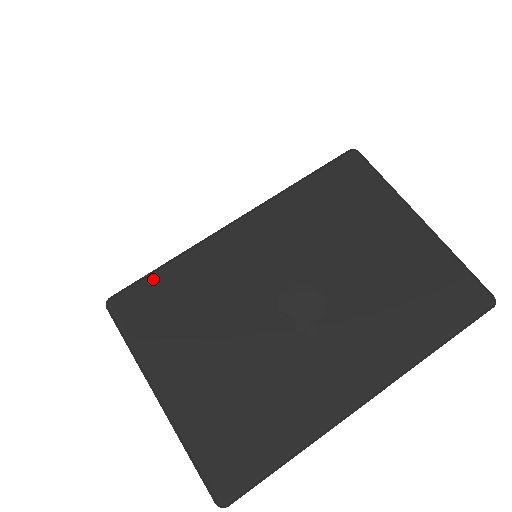
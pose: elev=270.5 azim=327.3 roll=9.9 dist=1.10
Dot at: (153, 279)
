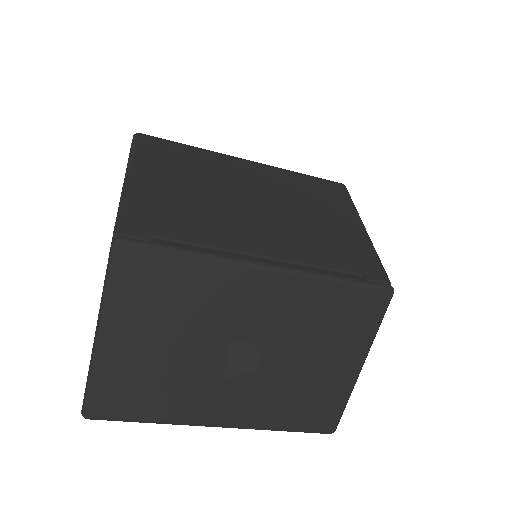
Dot at: (167, 257)
